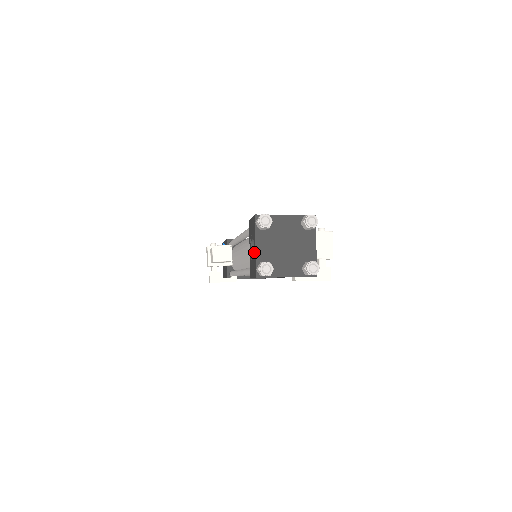
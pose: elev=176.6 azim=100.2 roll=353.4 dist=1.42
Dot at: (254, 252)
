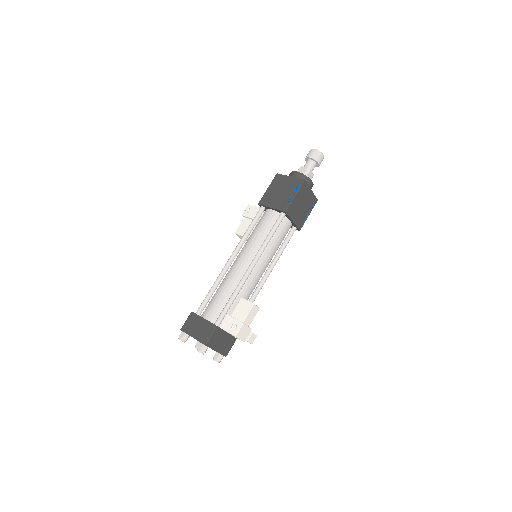
Dot at: occluded
